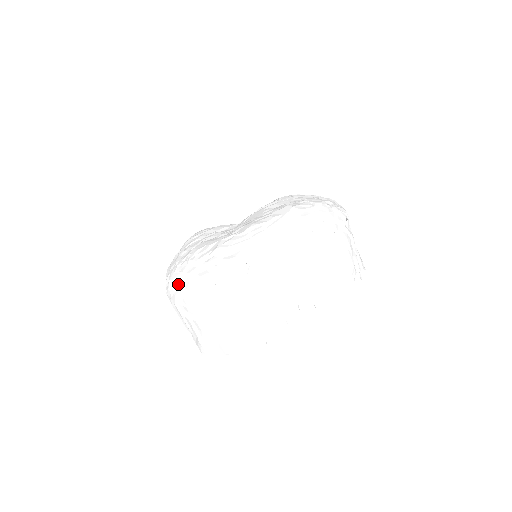
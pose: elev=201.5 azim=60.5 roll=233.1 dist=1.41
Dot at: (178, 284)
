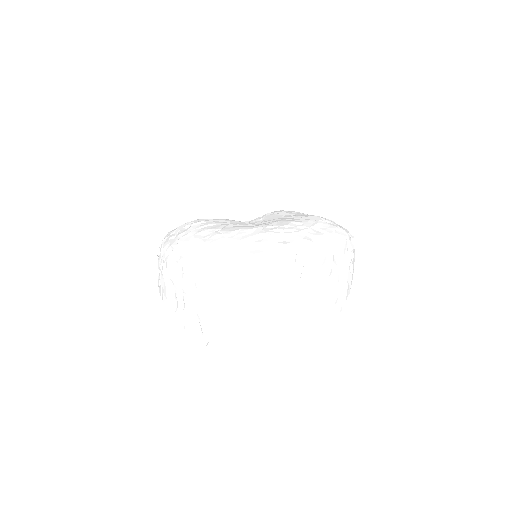
Dot at: (217, 258)
